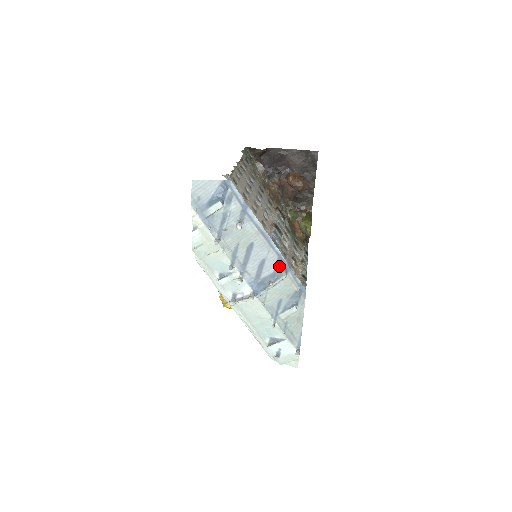
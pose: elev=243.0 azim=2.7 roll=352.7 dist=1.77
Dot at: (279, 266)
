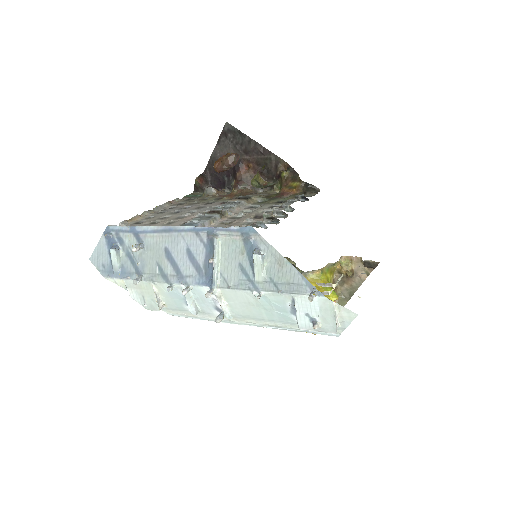
Dot at: (204, 238)
